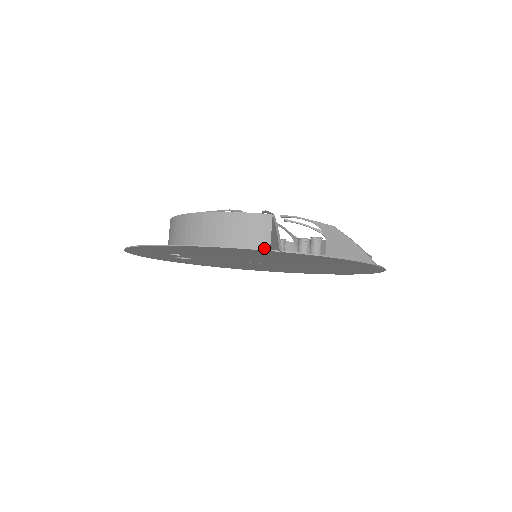
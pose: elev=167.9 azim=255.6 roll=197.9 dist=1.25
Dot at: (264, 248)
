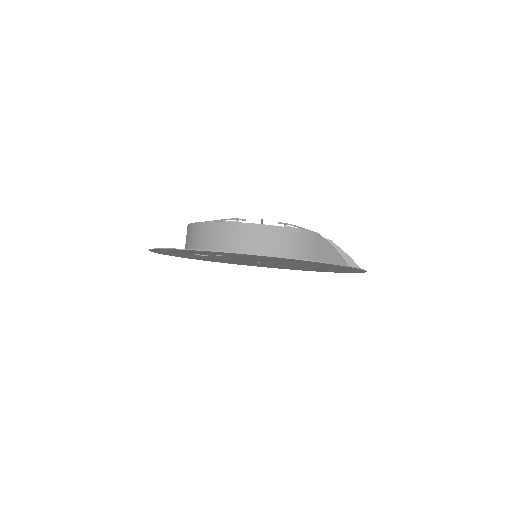
Dot at: (313, 259)
